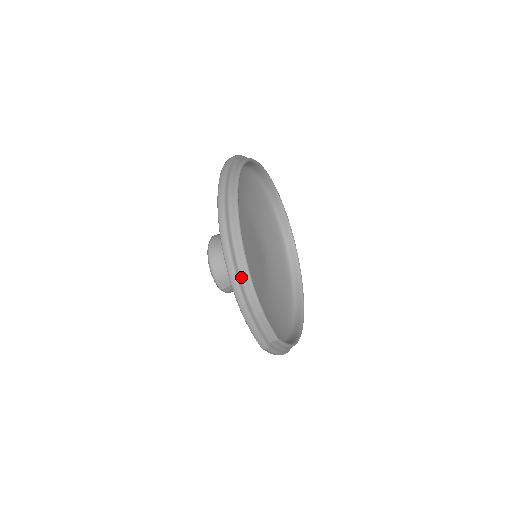
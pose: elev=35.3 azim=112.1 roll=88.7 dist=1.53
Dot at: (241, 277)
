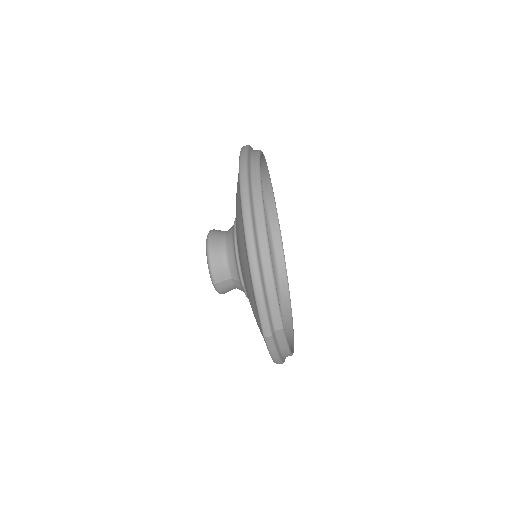
Dot at: (258, 241)
